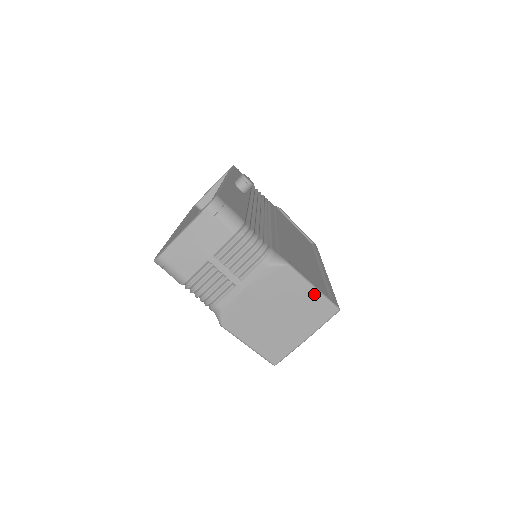
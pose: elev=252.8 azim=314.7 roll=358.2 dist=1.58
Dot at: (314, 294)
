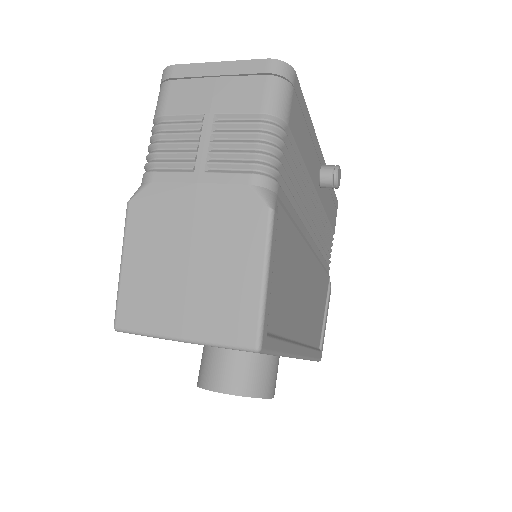
Dot at: (256, 287)
